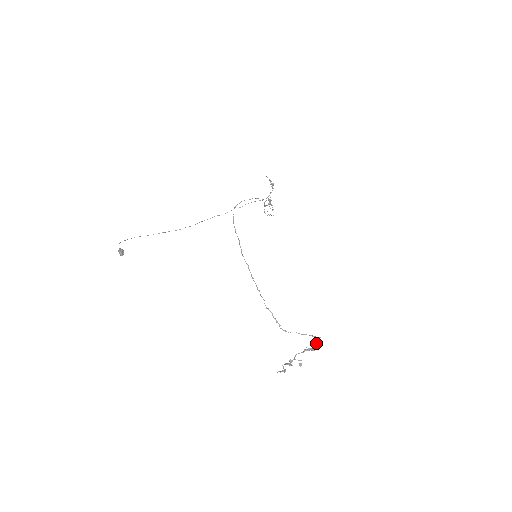
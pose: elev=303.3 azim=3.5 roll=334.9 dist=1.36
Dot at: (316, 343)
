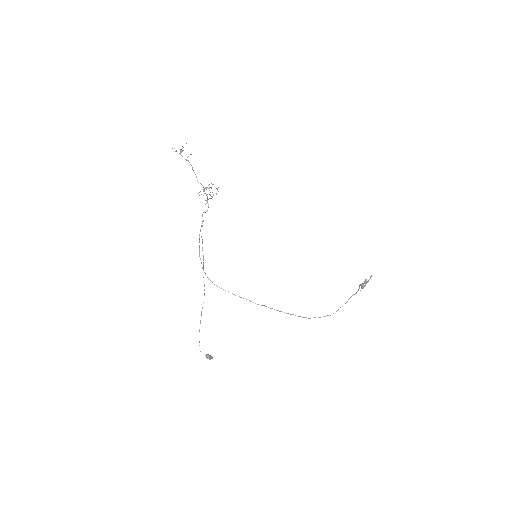
Dot at: occluded
